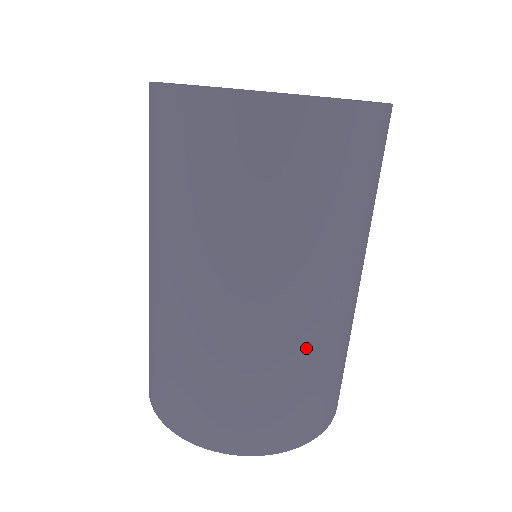
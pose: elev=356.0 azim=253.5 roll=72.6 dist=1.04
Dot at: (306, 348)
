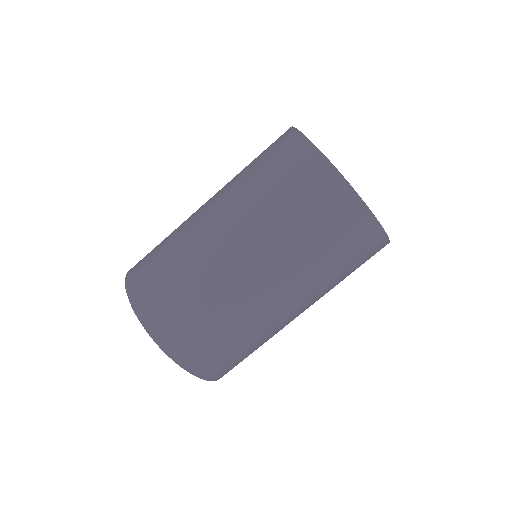
Dot at: (262, 327)
